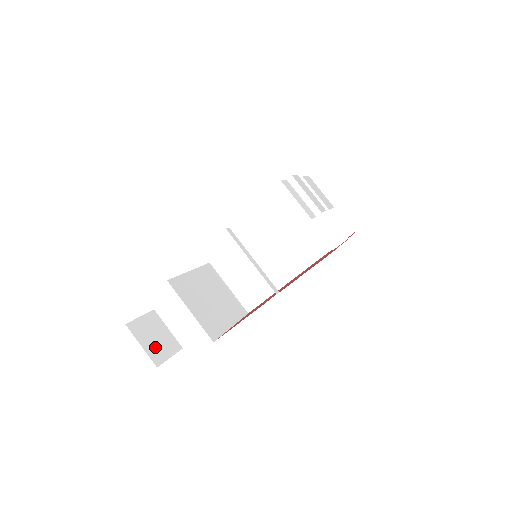
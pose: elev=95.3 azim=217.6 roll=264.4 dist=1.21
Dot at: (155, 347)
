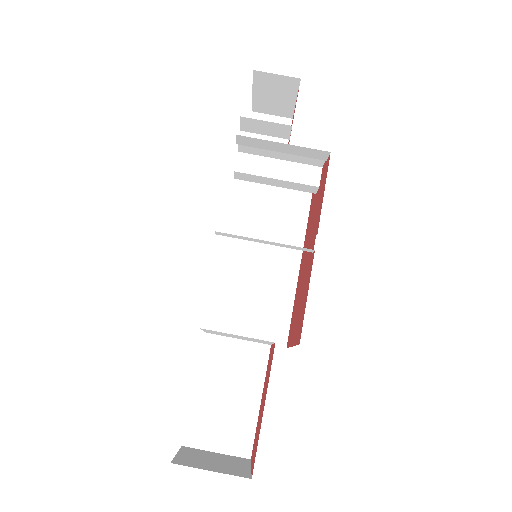
Dot at: (225, 467)
